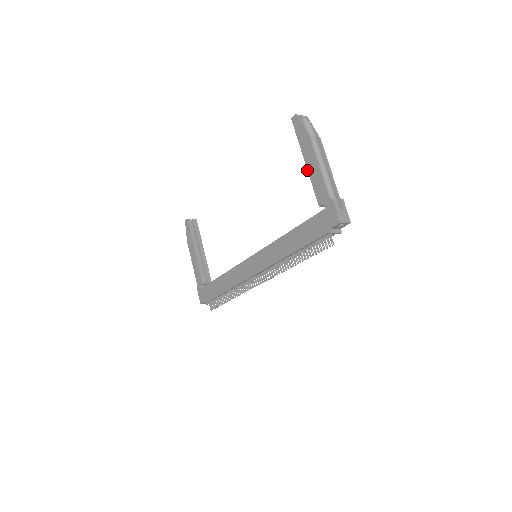
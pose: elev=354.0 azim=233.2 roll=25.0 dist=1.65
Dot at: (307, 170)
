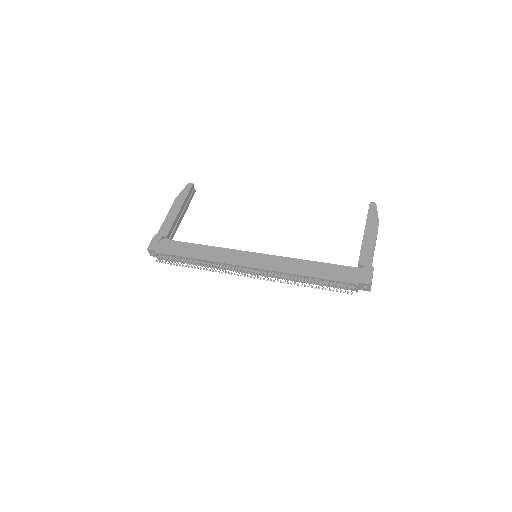
Dot at: (363, 237)
